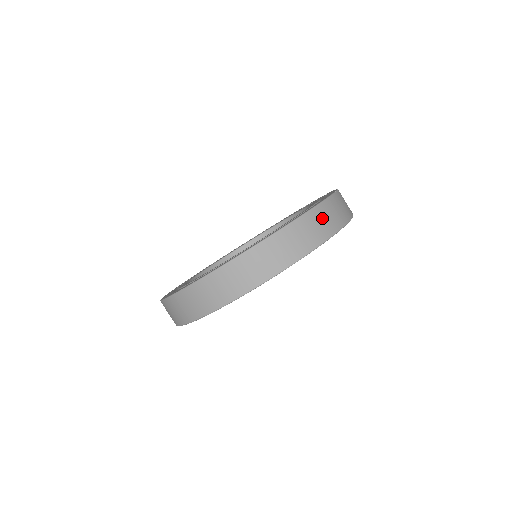
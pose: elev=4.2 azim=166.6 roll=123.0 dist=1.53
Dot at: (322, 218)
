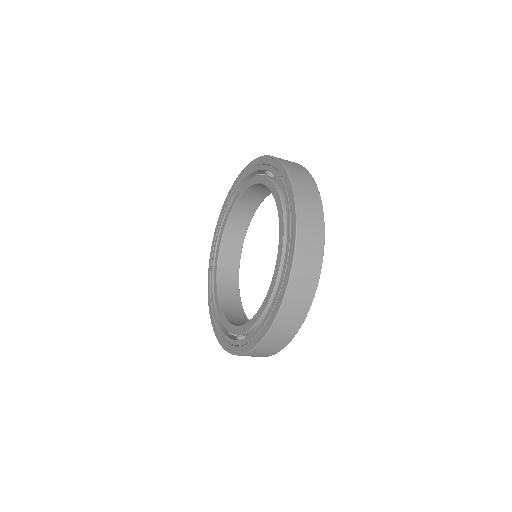
Dot at: (304, 267)
